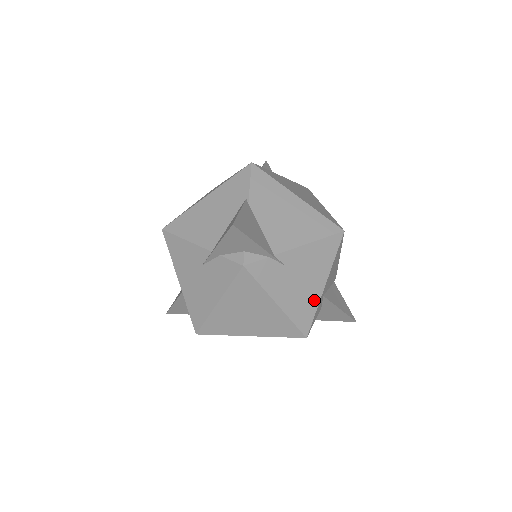
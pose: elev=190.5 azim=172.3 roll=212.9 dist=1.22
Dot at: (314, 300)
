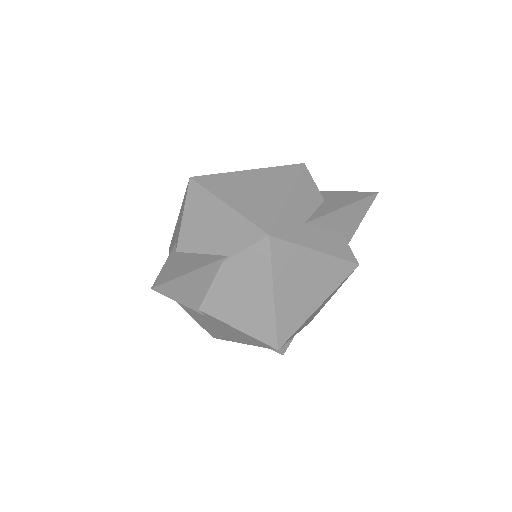
Dot at: (228, 338)
